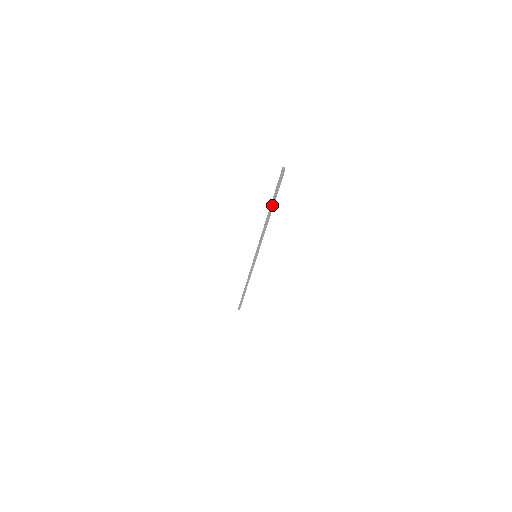
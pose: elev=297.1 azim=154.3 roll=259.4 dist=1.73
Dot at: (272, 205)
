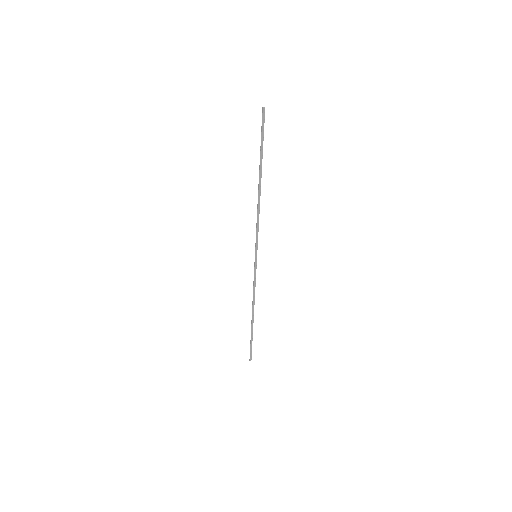
Dot at: (260, 165)
